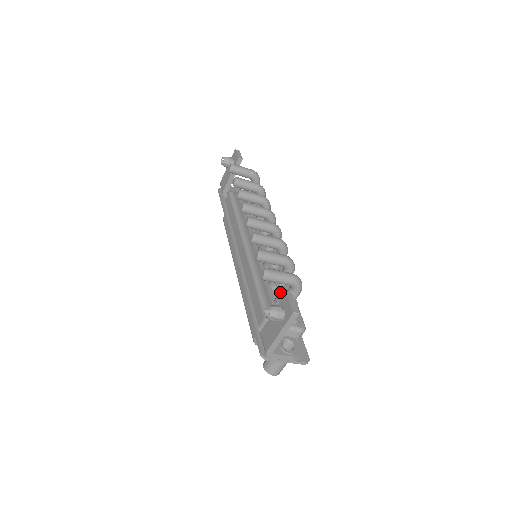
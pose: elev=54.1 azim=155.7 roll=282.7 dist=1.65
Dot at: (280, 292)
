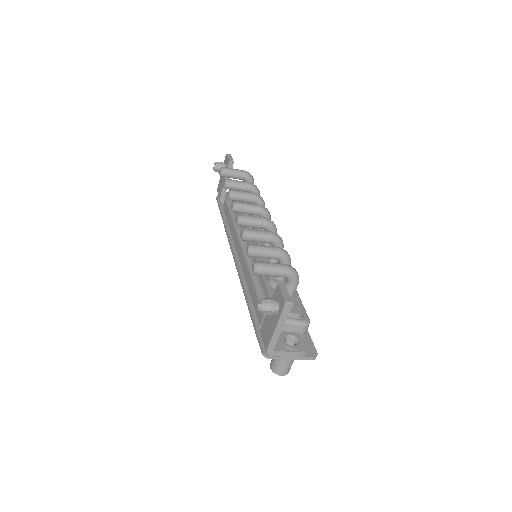
Dot at: occluded
